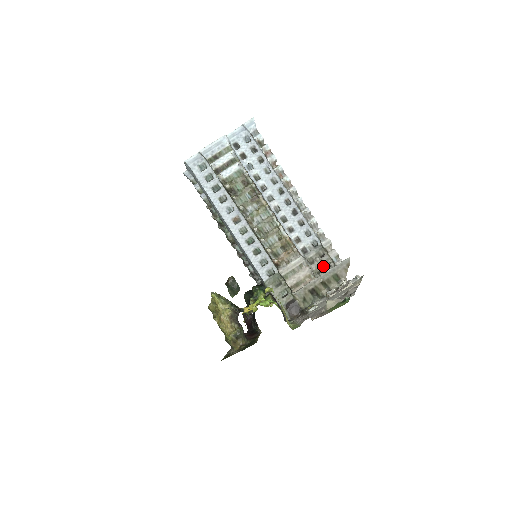
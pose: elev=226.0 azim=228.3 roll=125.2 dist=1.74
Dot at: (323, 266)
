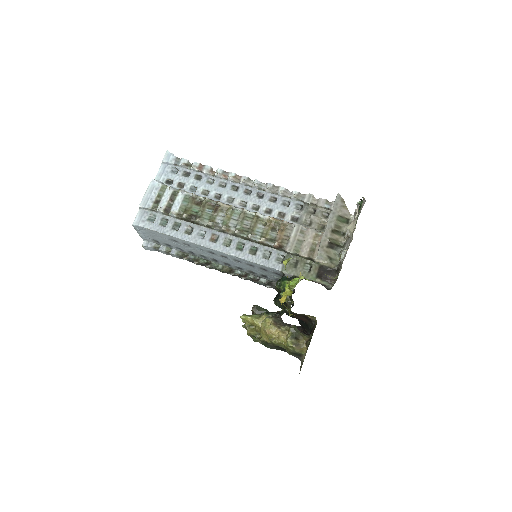
Dot at: (322, 219)
